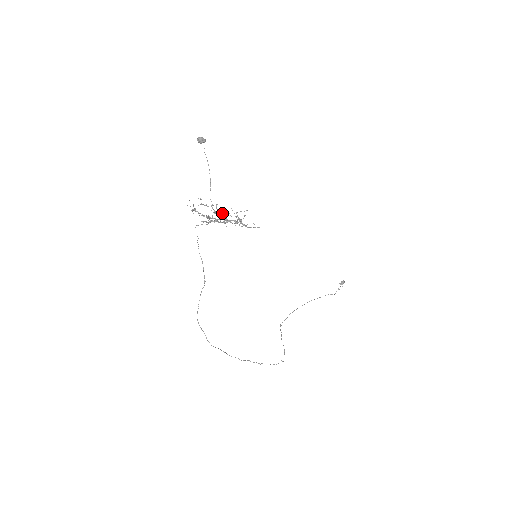
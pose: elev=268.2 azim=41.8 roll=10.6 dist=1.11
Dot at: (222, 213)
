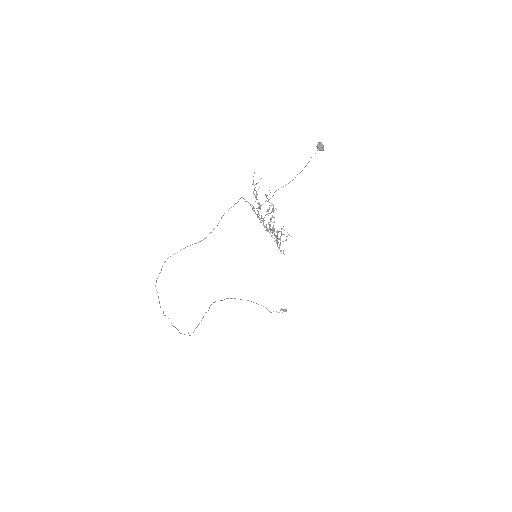
Dot at: (272, 215)
